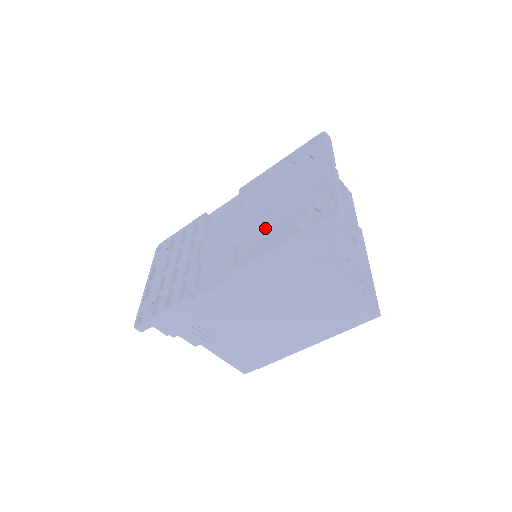
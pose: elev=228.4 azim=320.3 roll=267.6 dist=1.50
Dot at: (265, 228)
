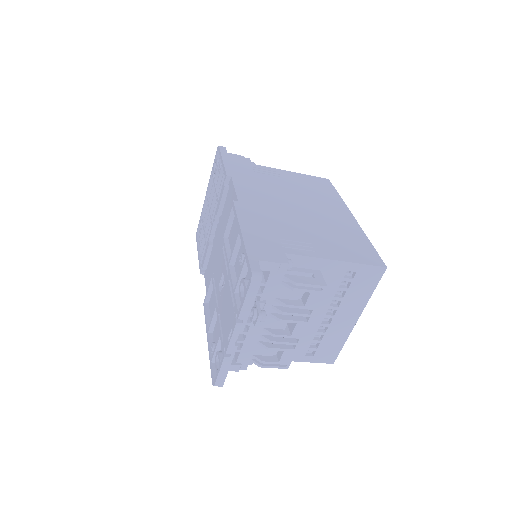
Dot at: occluded
